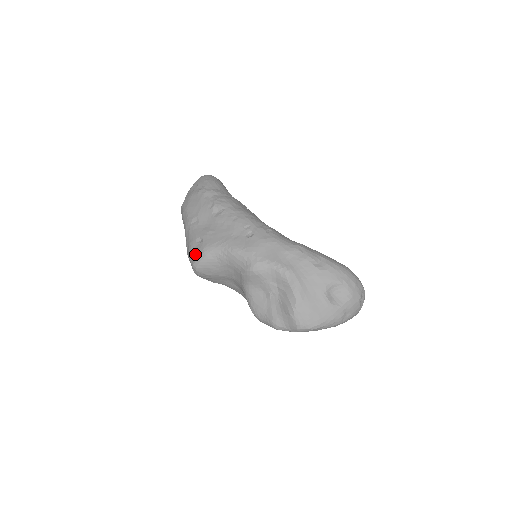
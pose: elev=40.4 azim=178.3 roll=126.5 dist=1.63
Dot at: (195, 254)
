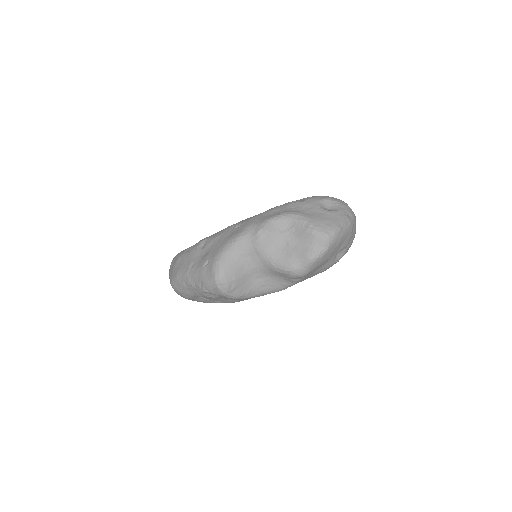
Dot at: (210, 273)
